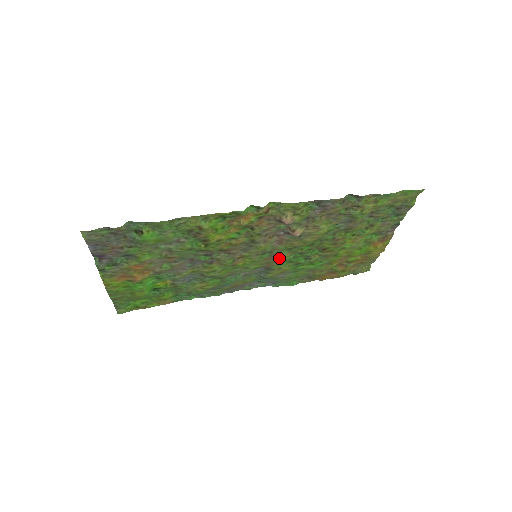
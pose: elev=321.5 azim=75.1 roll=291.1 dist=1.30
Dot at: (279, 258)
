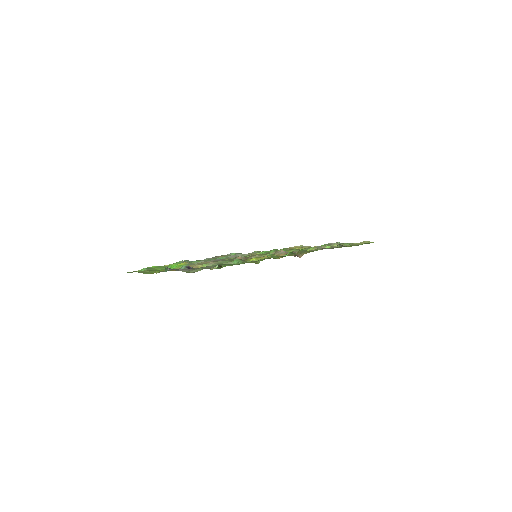
Dot at: occluded
